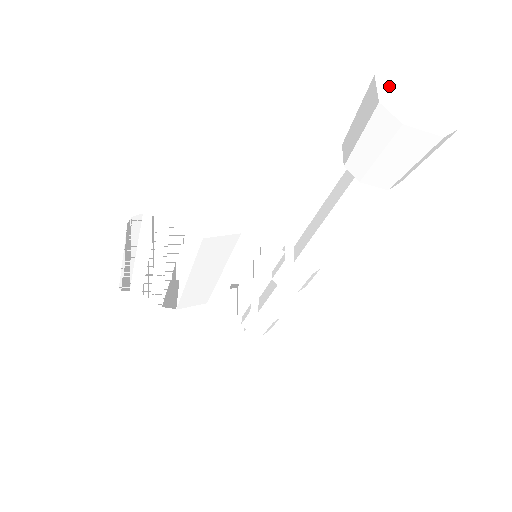
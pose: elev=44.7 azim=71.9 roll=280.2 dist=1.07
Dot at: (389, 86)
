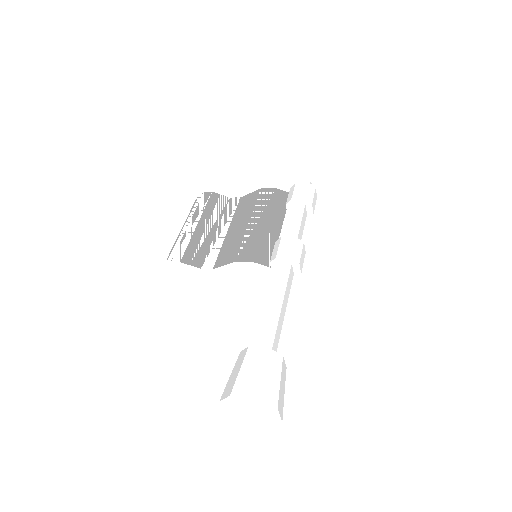
Dot at: (231, 406)
